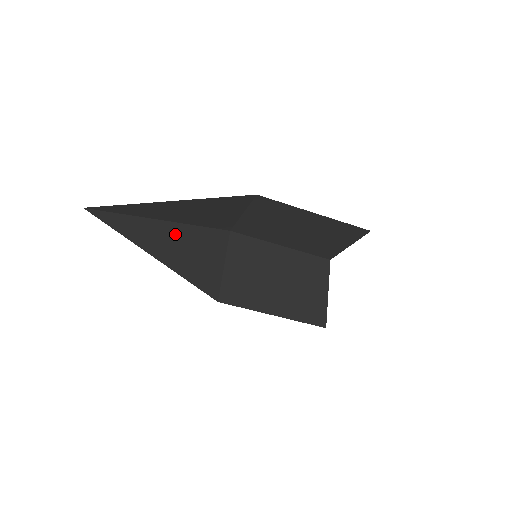
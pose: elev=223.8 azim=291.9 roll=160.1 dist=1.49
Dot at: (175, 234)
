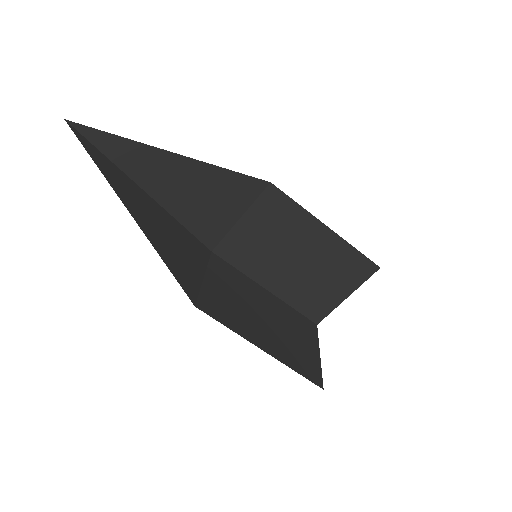
Dot at: (157, 213)
